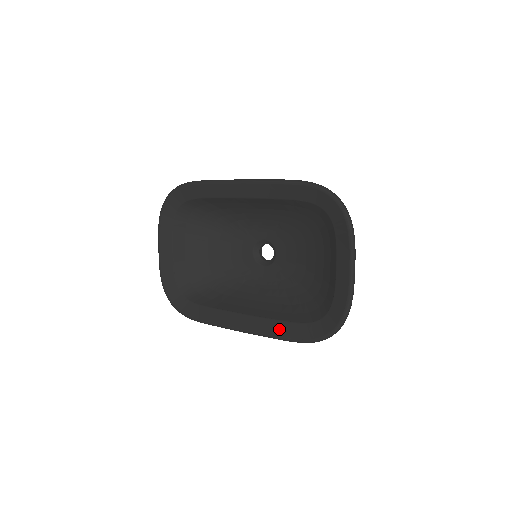
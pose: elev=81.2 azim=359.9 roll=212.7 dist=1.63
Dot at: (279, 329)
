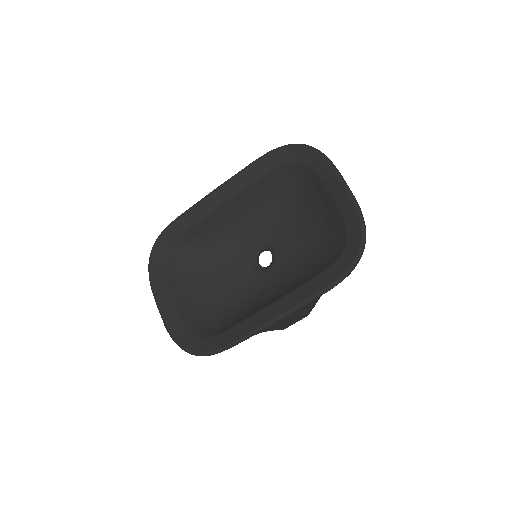
Dot at: (311, 288)
